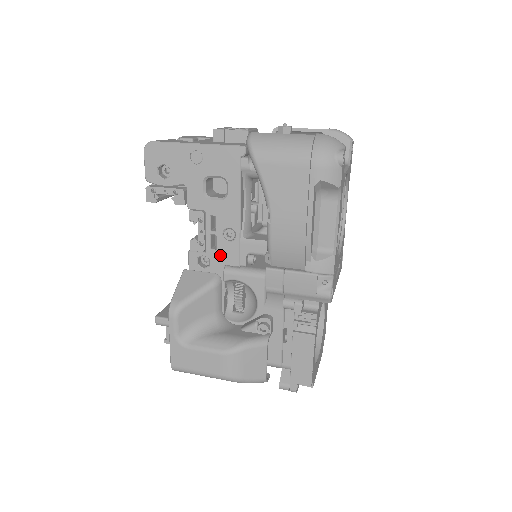
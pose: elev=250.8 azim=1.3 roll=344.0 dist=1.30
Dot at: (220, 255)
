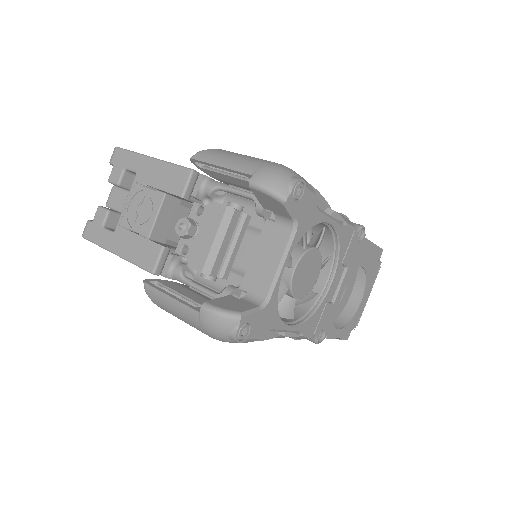
Dot at: occluded
